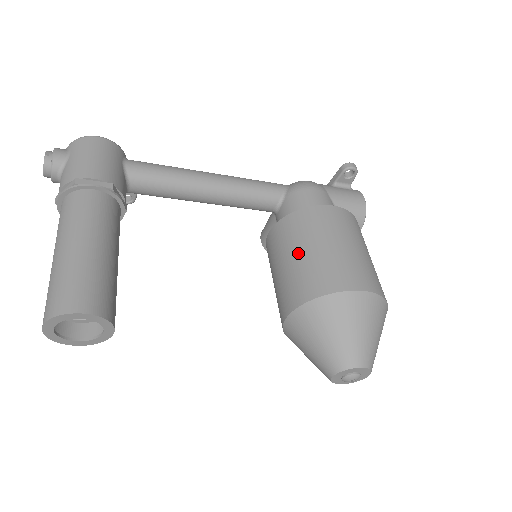
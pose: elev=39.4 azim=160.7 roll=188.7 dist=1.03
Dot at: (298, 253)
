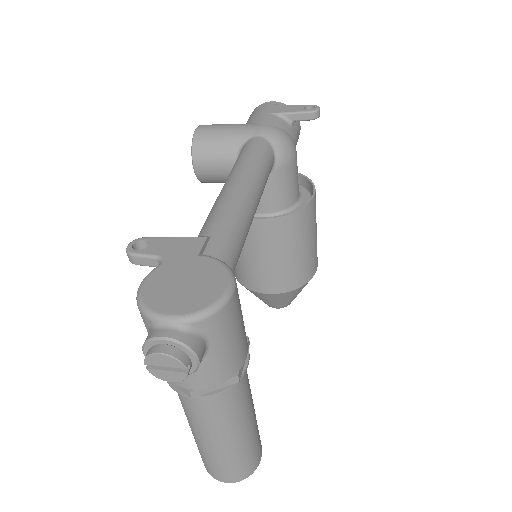
Dot at: (293, 253)
